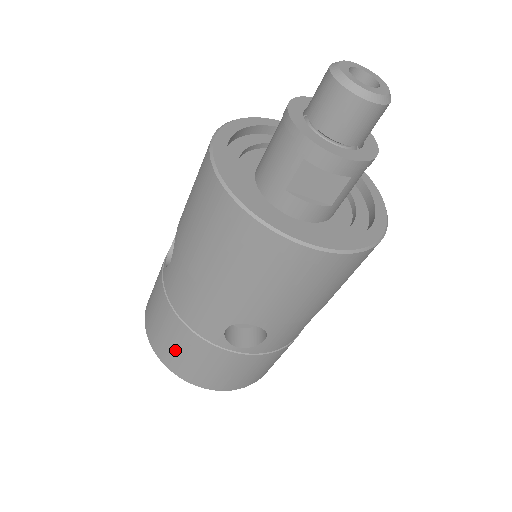
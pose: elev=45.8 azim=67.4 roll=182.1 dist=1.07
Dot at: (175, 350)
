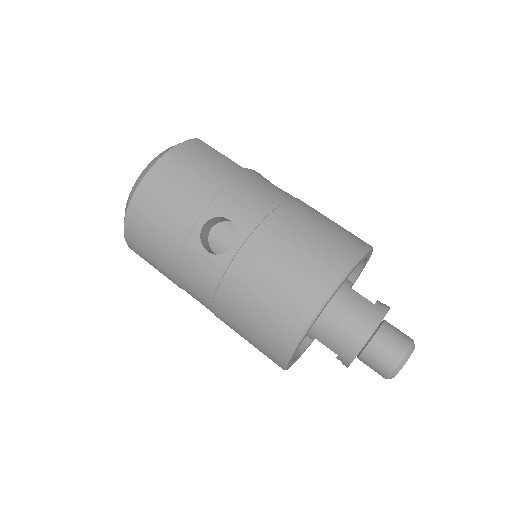
Dot at: (147, 254)
